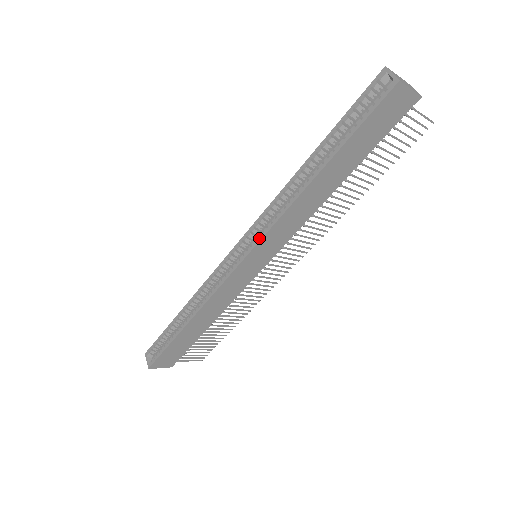
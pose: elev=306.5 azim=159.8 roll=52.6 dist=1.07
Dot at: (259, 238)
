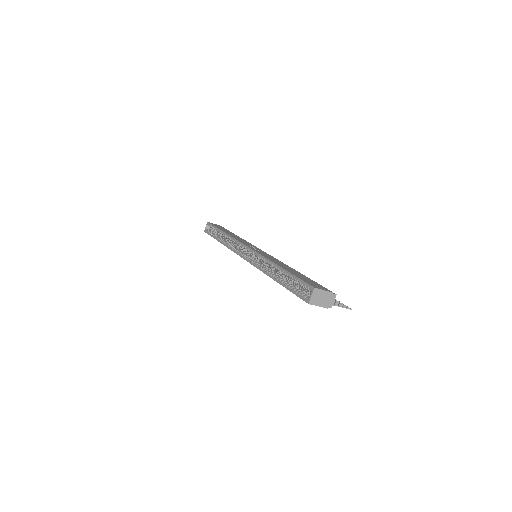
Dot at: (250, 262)
